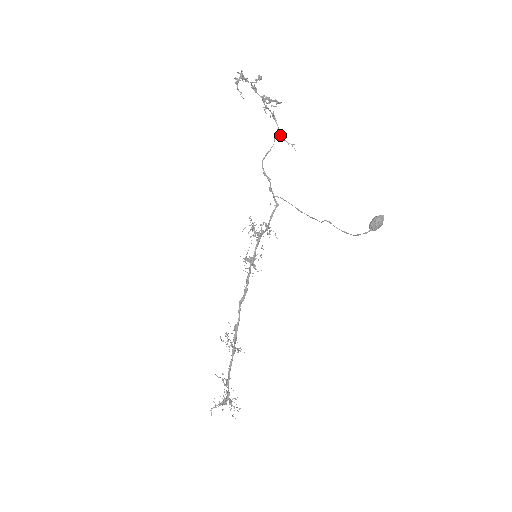
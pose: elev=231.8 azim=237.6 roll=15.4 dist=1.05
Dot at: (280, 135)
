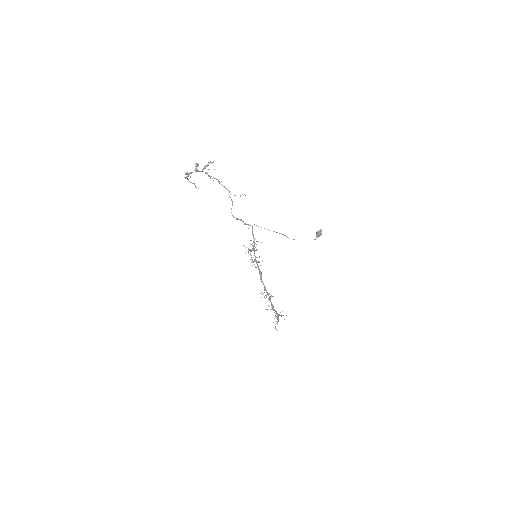
Dot at: occluded
